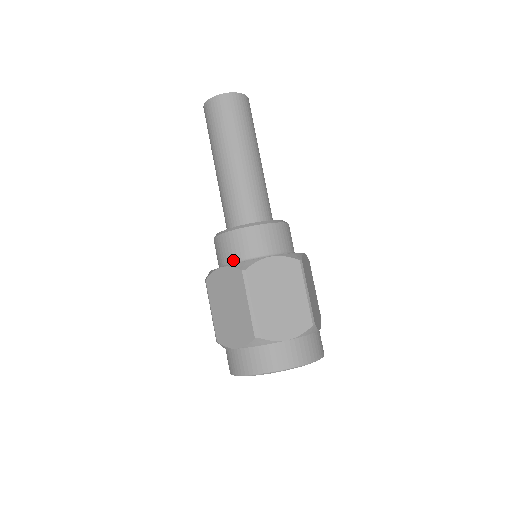
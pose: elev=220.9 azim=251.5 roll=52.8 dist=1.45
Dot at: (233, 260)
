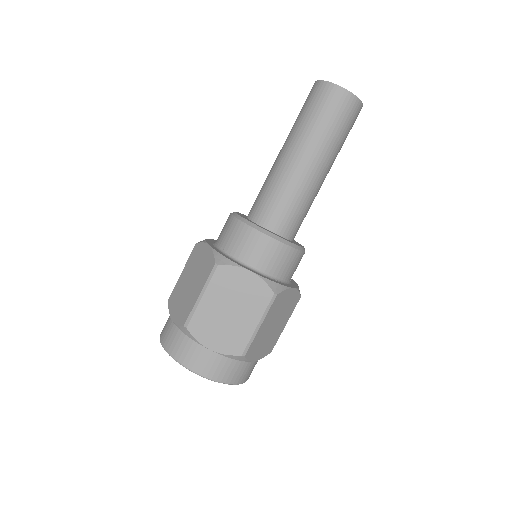
Dot at: (261, 268)
